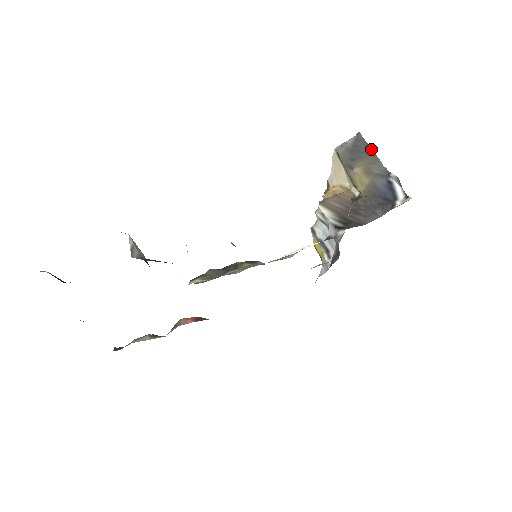
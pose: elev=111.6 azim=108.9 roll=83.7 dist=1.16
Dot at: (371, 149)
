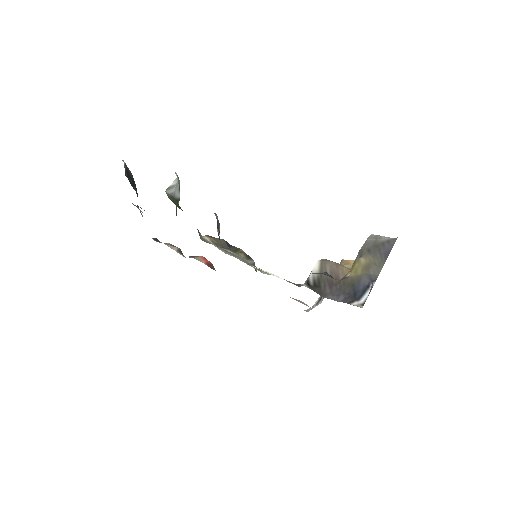
Dot at: (388, 255)
